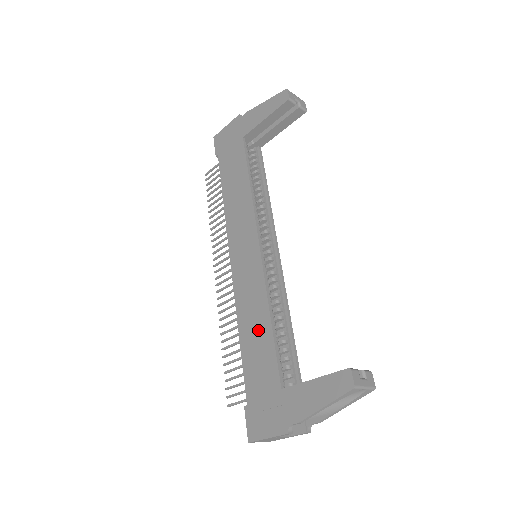
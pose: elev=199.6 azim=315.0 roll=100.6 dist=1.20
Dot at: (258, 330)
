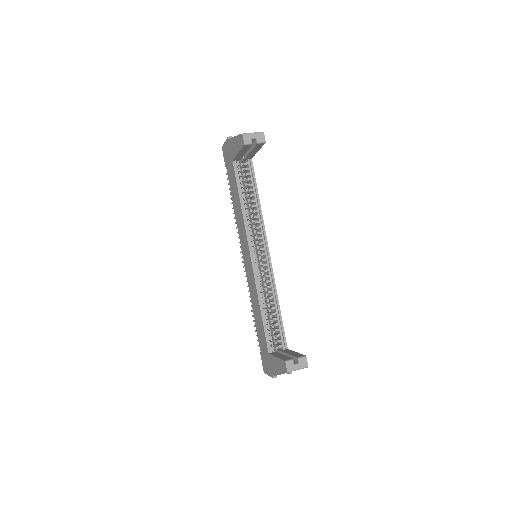
Dot at: (258, 313)
